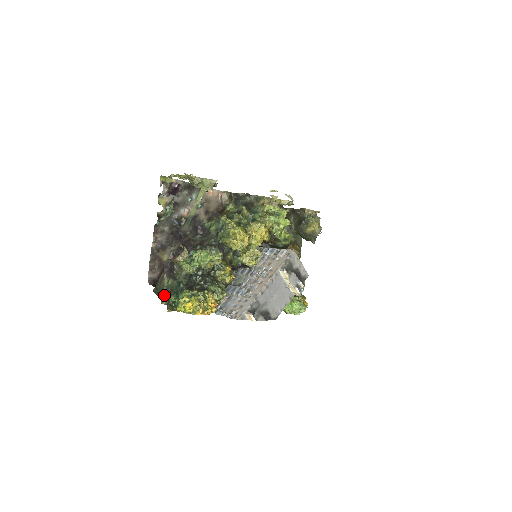
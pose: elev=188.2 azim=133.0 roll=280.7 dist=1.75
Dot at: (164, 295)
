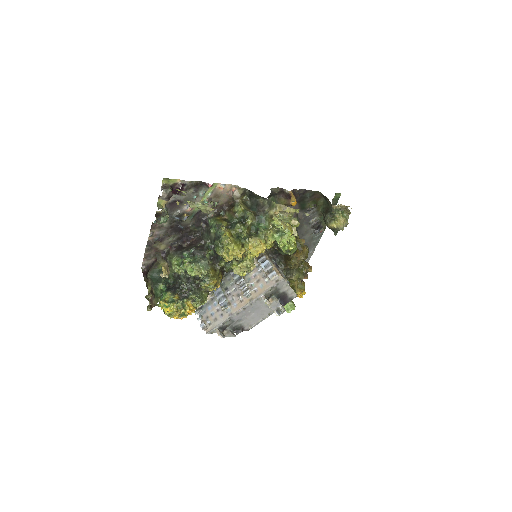
Dot at: occluded
